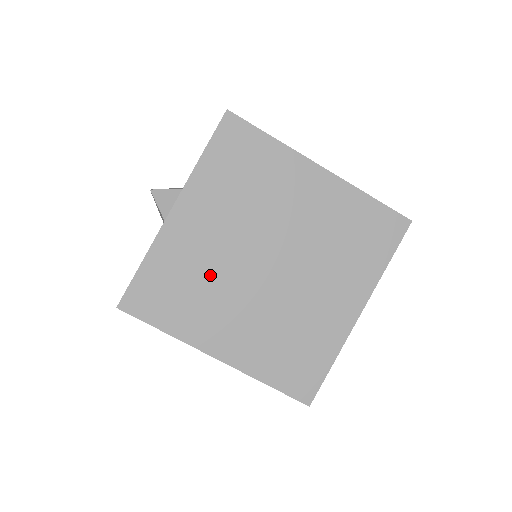
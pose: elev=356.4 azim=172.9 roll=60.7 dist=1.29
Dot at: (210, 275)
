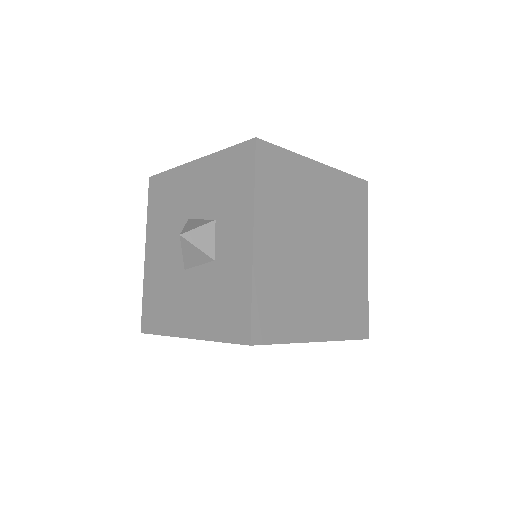
Dot at: (293, 280)
